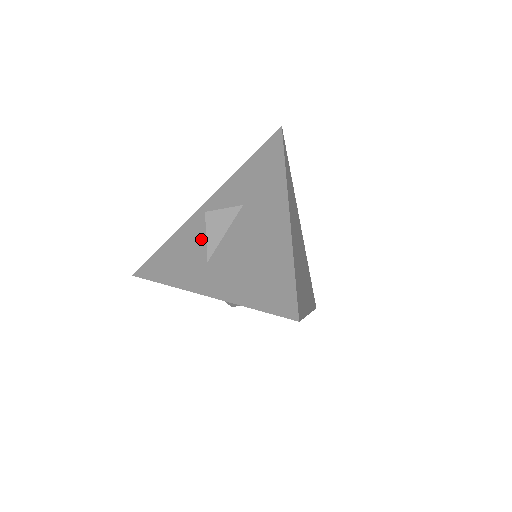
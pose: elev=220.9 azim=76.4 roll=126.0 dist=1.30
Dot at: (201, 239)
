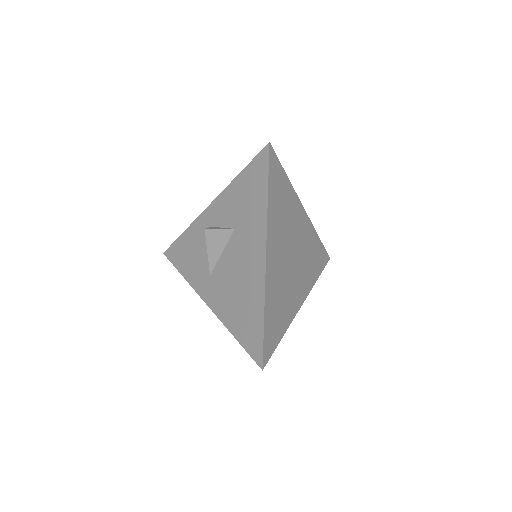
Dot at: (206, 247)
